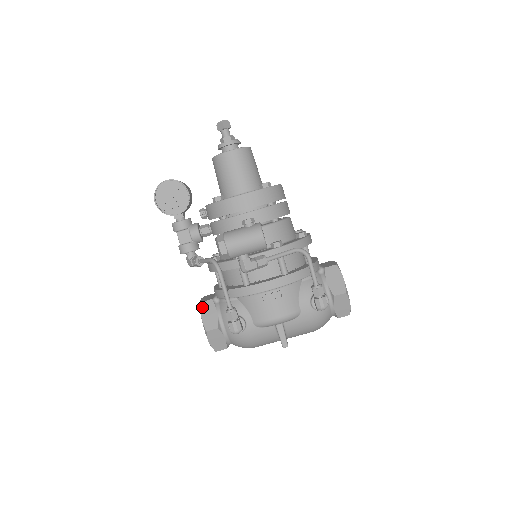
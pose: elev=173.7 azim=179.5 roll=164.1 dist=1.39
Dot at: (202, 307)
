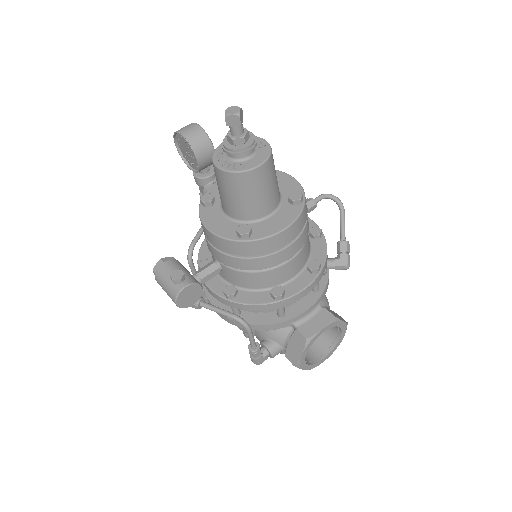
Dot at: occluded
